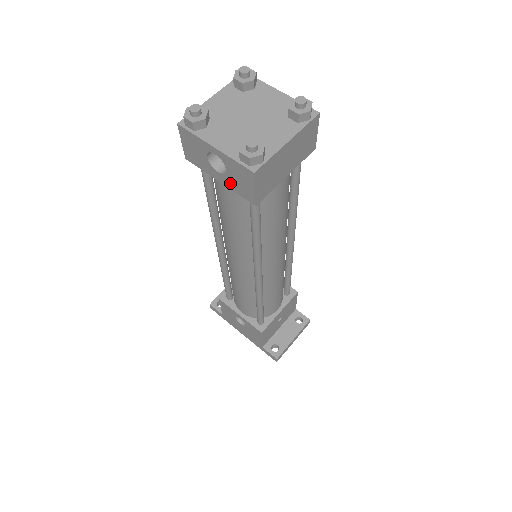
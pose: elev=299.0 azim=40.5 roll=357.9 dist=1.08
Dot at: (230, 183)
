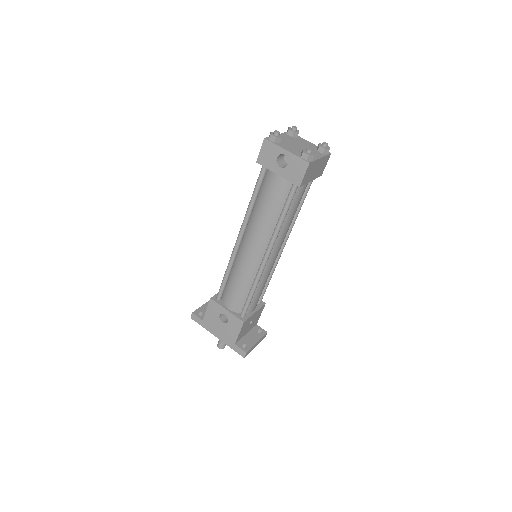
Dot at: (286, 174)
